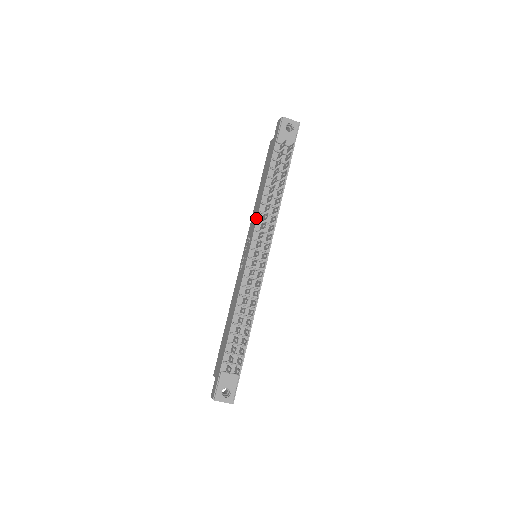
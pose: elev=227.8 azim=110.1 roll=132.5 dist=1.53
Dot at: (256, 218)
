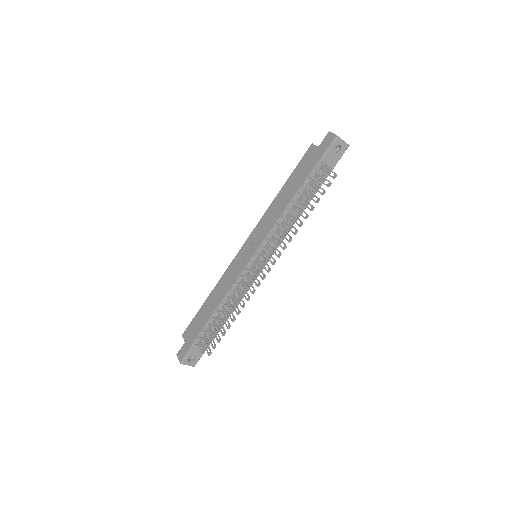
Dot at: (271, 227)
